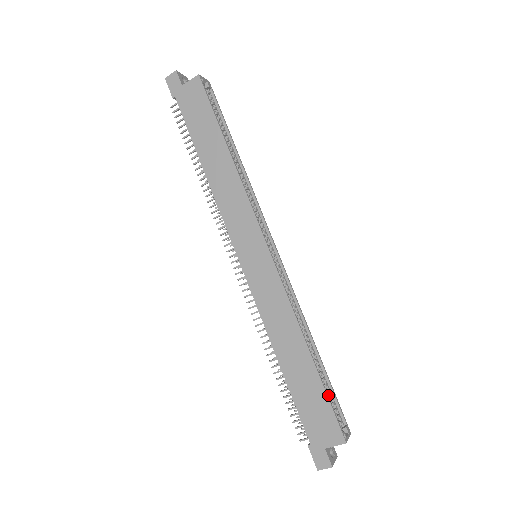
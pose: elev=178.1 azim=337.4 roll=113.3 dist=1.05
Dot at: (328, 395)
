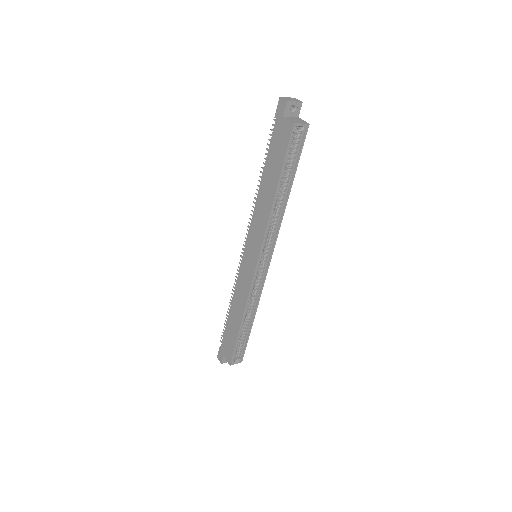
Dot at: (242, 342)
